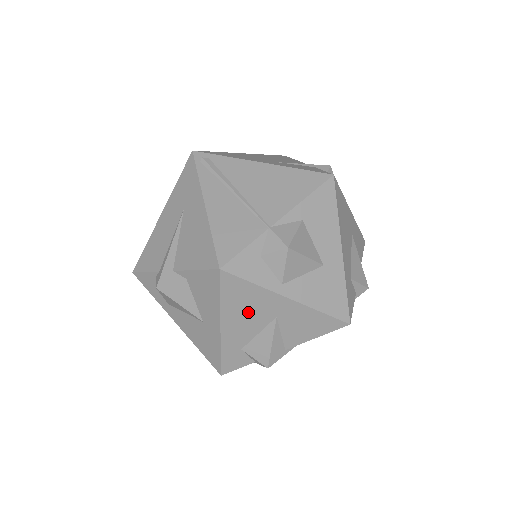
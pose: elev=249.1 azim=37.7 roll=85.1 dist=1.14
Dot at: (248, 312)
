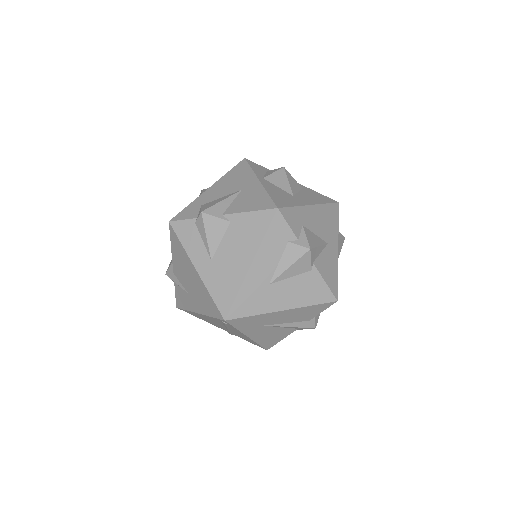
Dot at: (232, 183)
